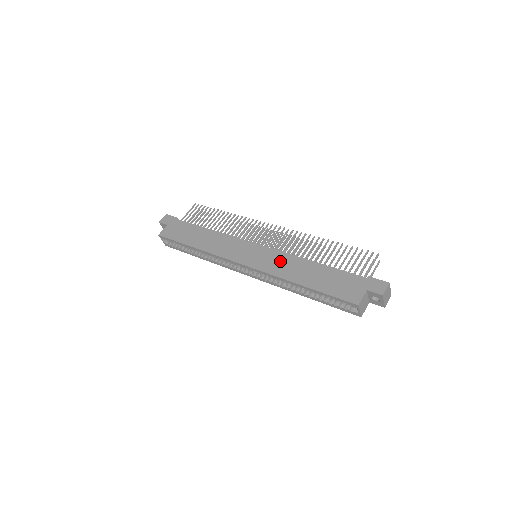
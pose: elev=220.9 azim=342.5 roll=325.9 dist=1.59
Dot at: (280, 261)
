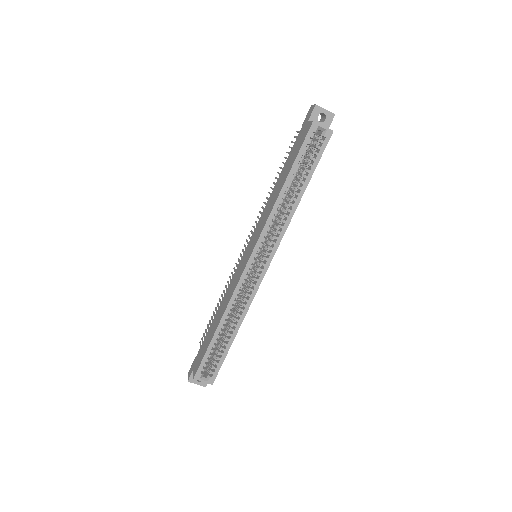
Dot at: (263, 218)
